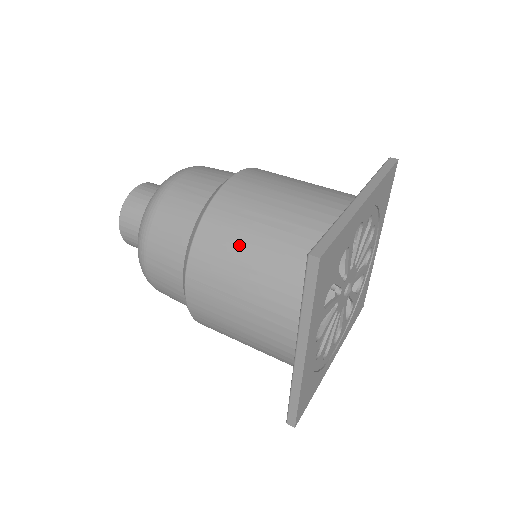
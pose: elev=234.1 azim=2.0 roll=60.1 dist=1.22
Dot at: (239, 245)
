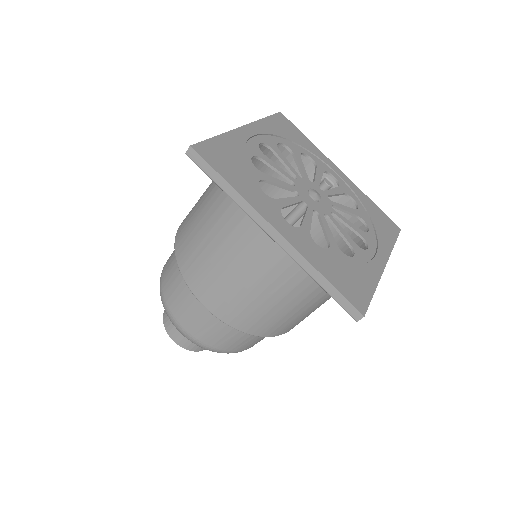
Dot at: (196, 230)
